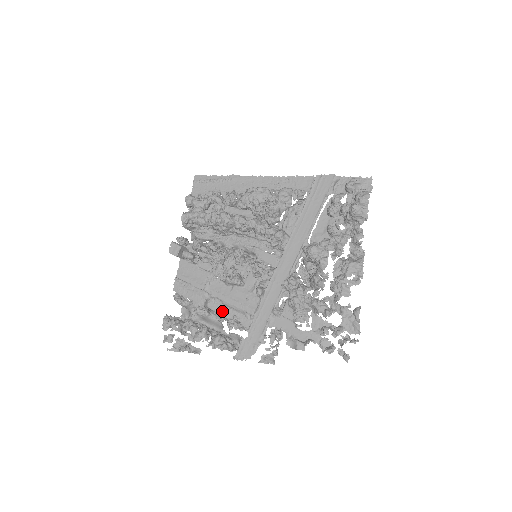
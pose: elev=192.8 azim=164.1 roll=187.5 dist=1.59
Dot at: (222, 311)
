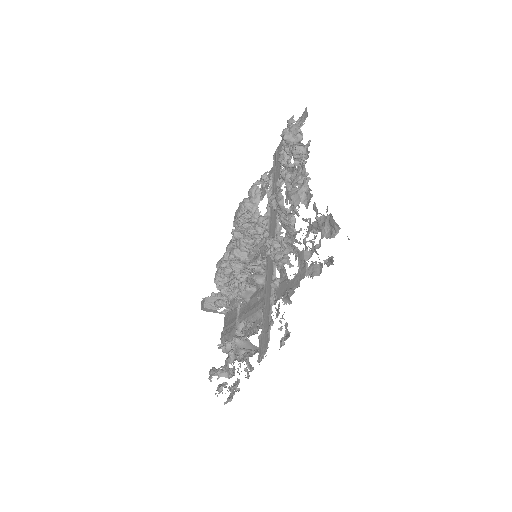
Dot at: (251, 330)
